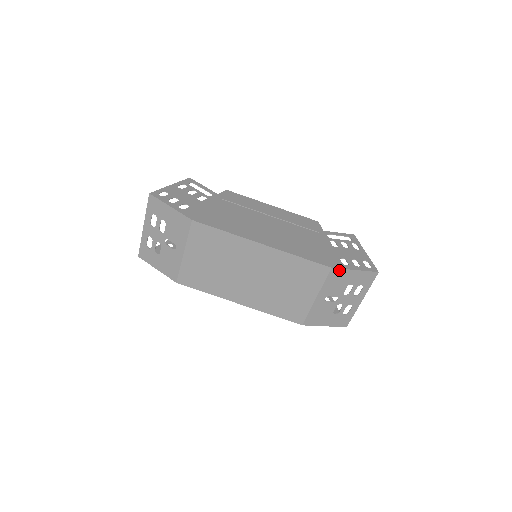
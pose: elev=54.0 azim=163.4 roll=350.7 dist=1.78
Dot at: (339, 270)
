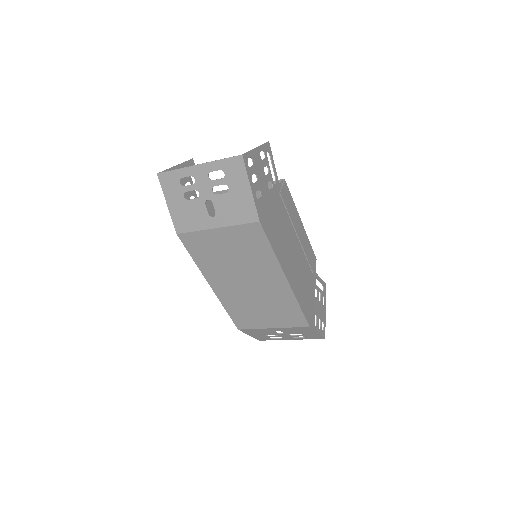
Dot at: (311, 329)
